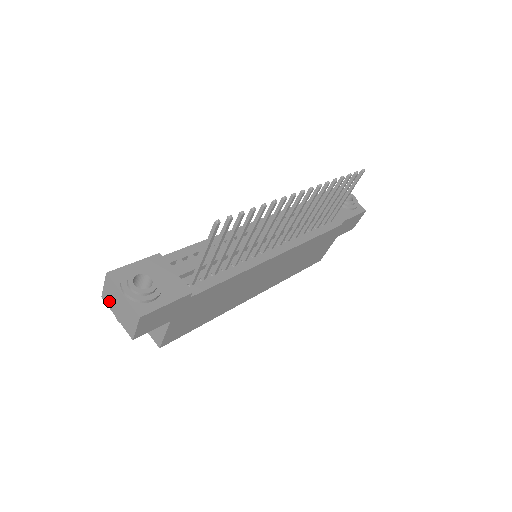
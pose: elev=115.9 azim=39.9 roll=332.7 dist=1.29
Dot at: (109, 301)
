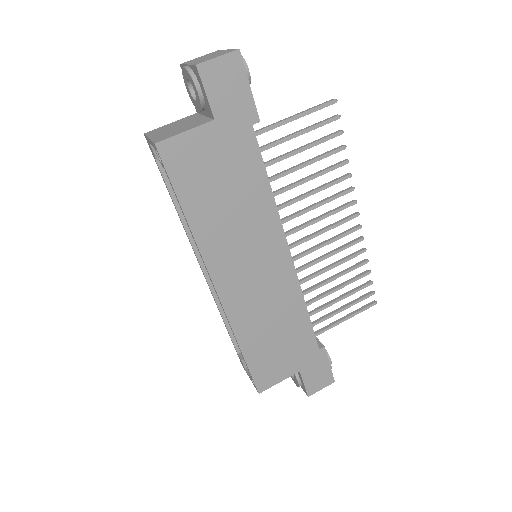
Dot at: (192, 61)
